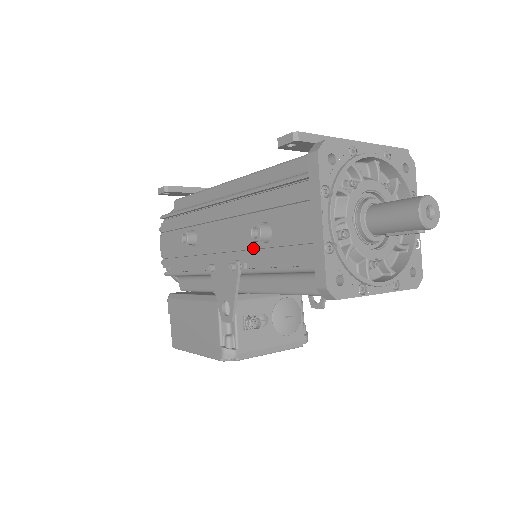
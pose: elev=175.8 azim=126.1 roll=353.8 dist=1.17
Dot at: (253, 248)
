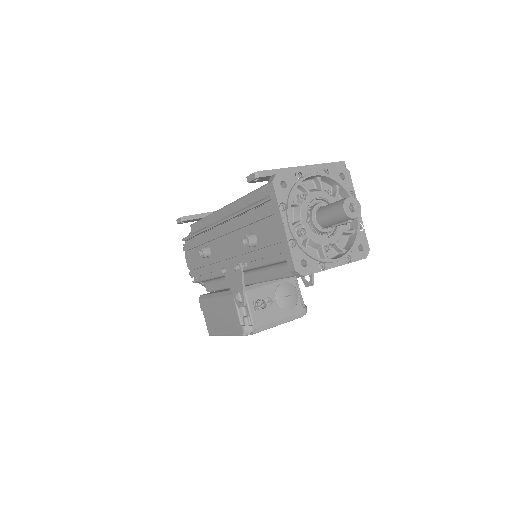
Dot at: (248, 252)
